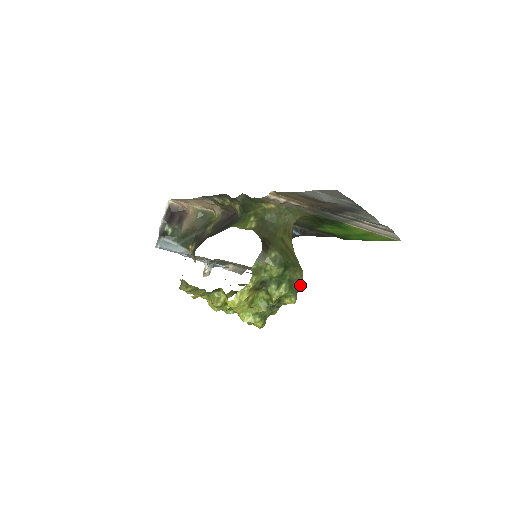
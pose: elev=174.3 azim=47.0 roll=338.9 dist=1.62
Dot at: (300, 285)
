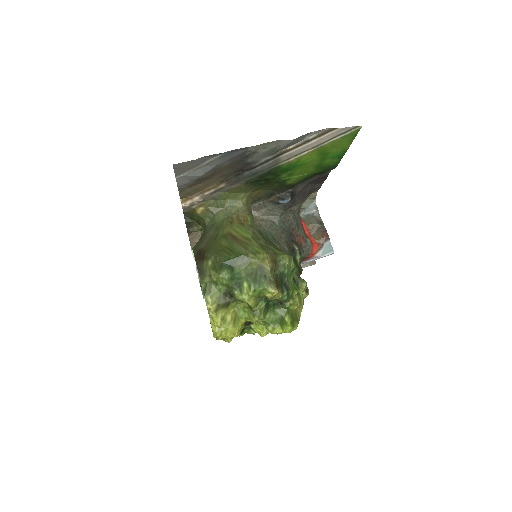
Dot at: (267, 271)
